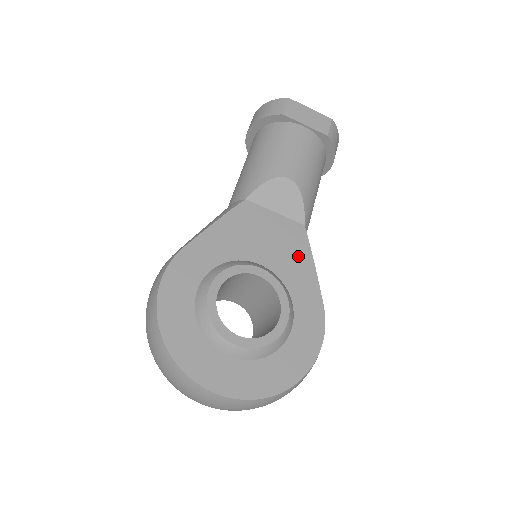
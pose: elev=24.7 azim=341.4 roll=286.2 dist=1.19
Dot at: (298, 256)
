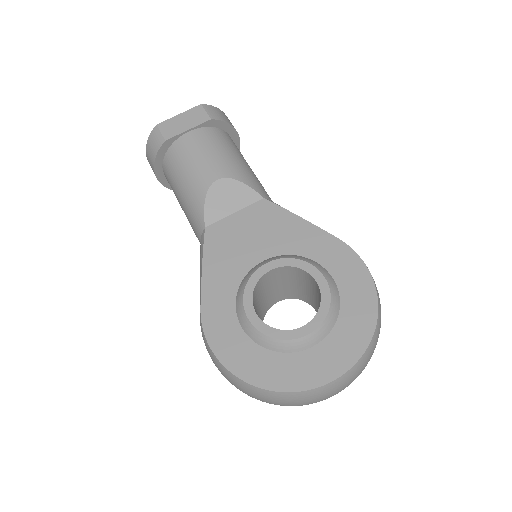
Dot at: (283, 225)
